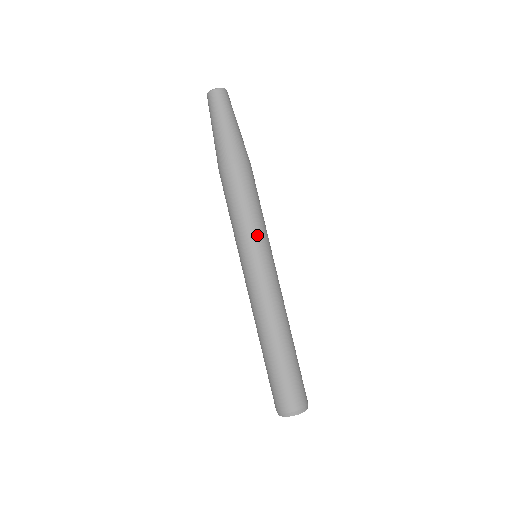
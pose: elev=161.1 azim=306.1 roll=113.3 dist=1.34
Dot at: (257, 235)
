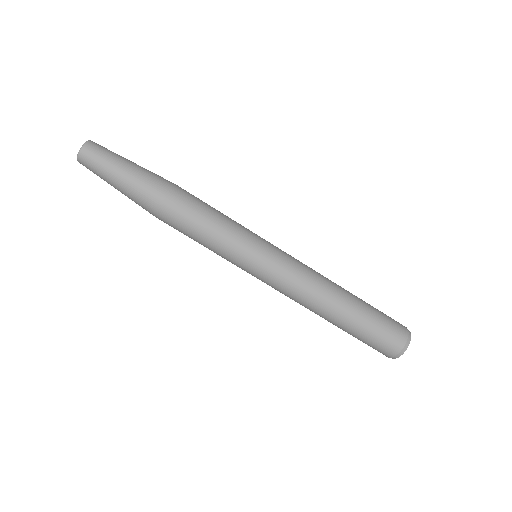
Dot at: (241, 242)
